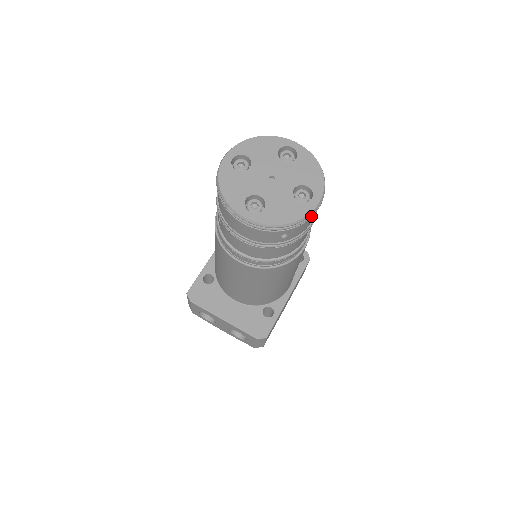
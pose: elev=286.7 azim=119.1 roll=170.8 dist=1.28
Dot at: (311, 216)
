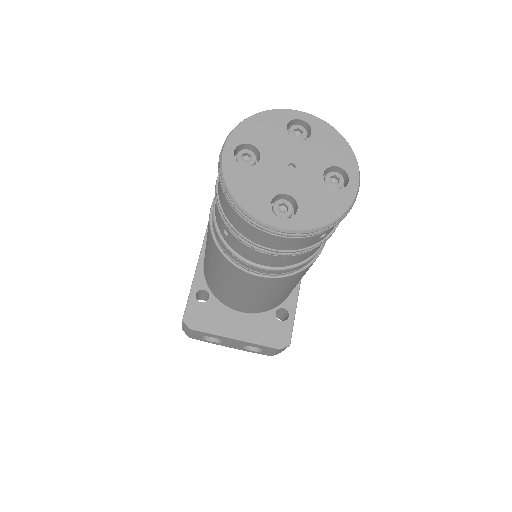
Dot at: (353, 204)
